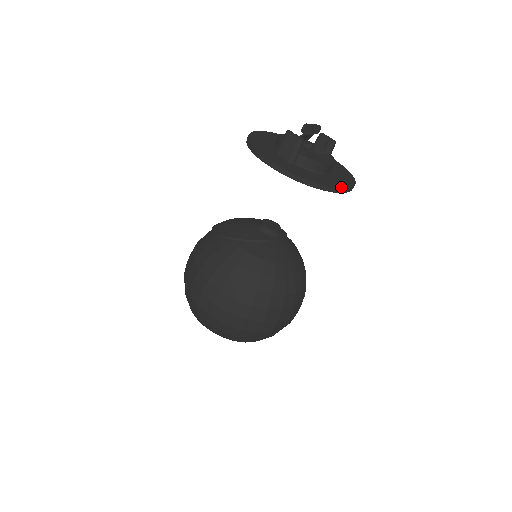
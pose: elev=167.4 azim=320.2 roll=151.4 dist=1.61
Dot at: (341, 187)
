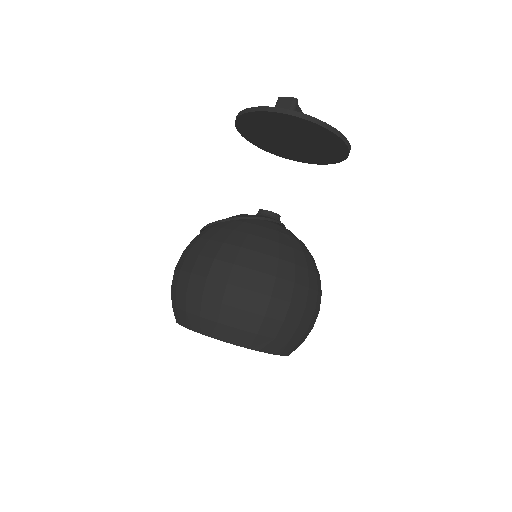
Dot at: (343, 138)
